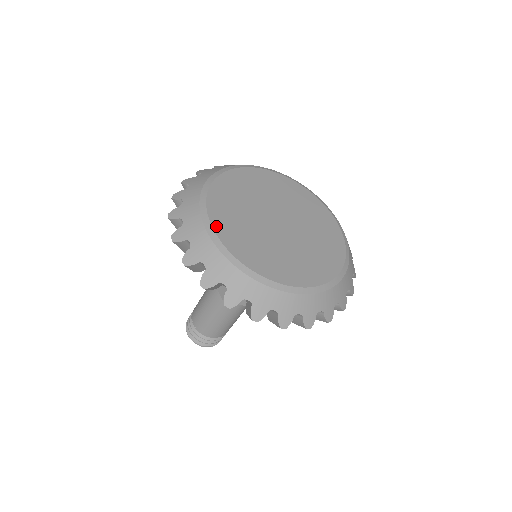
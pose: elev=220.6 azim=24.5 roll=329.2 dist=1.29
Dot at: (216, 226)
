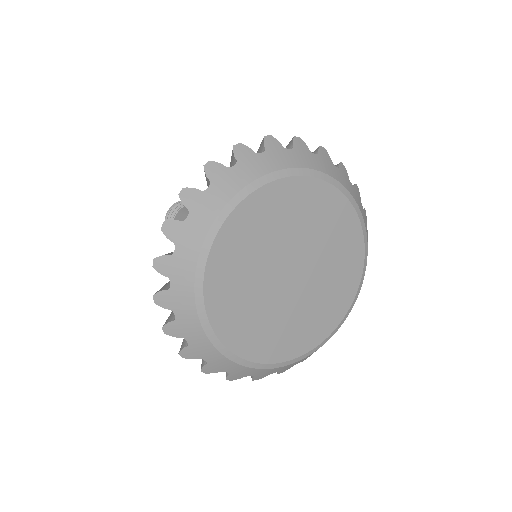
Dot at: (230, 344)
